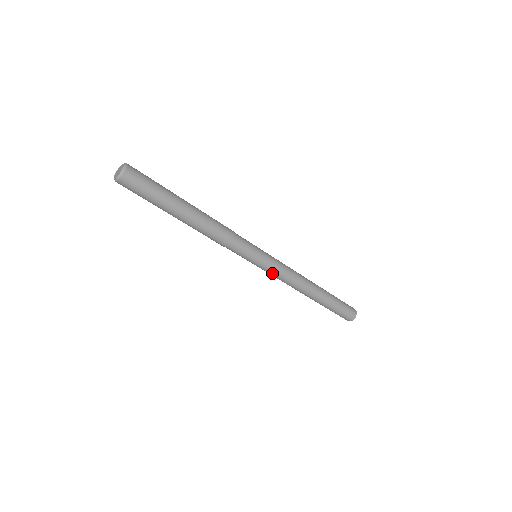
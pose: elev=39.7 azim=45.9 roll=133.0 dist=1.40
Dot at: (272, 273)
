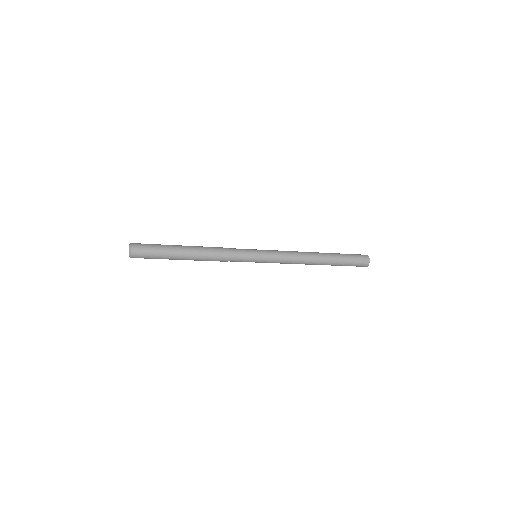
Dot at: occluded
